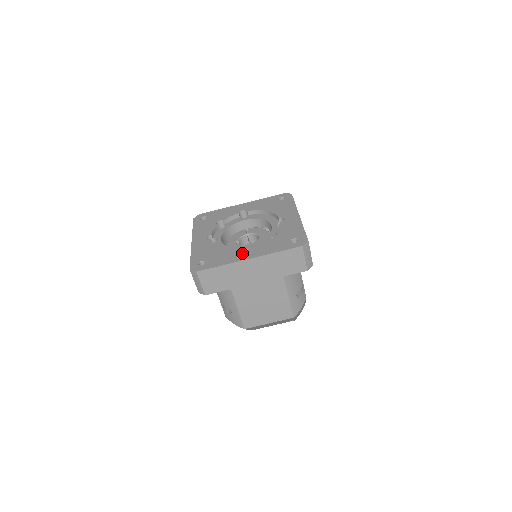
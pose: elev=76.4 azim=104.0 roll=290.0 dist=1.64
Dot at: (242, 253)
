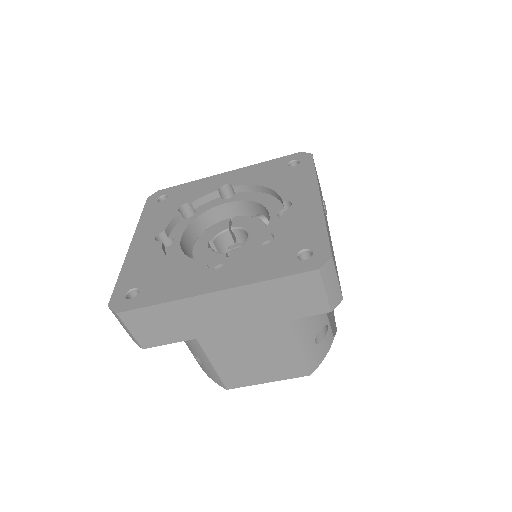
Dot at: (204, 277)
